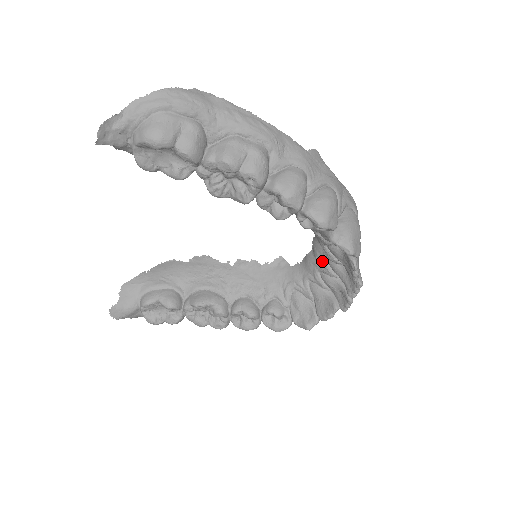
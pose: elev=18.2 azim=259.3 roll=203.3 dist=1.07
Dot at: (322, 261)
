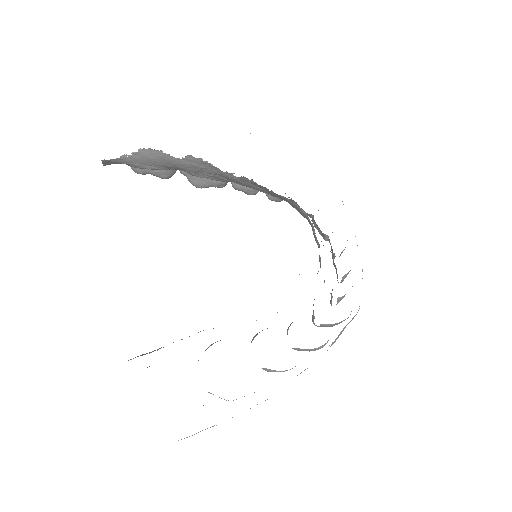
Dot at: occluded
